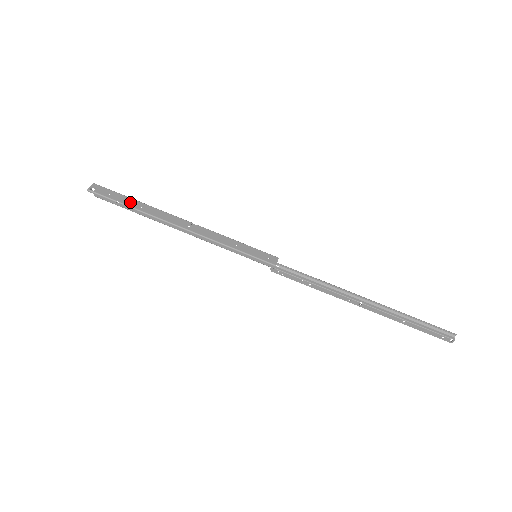
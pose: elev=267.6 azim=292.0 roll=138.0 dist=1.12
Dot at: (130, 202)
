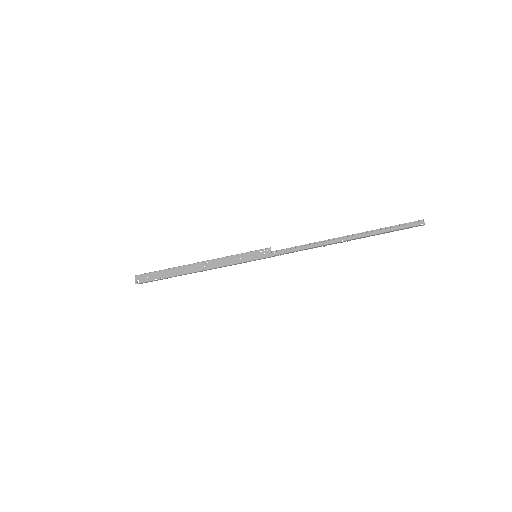
Dot at: (162, 274)
